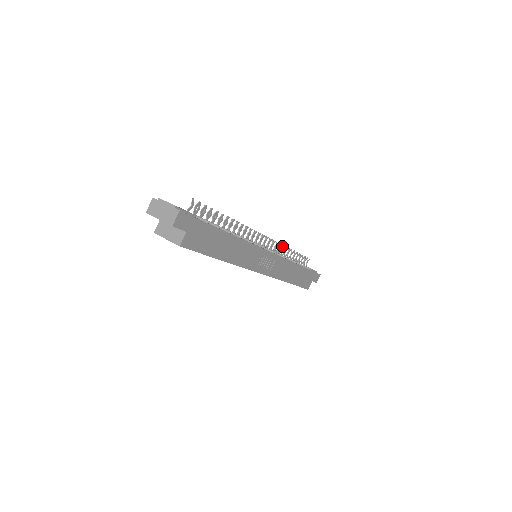
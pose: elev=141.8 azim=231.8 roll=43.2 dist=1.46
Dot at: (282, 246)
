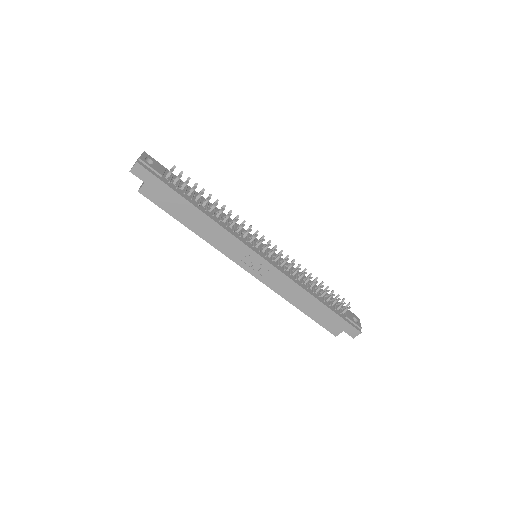
Dot at: (304, 269)
